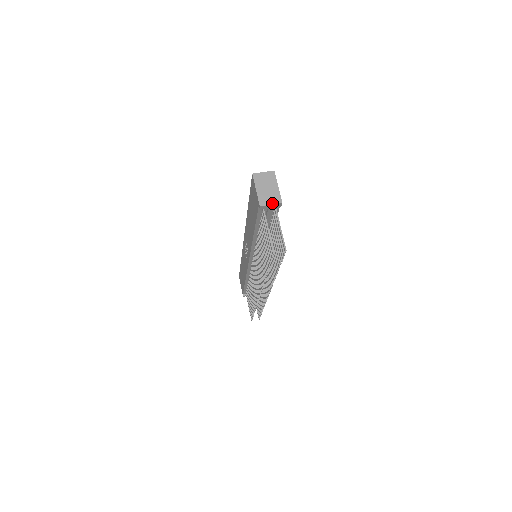
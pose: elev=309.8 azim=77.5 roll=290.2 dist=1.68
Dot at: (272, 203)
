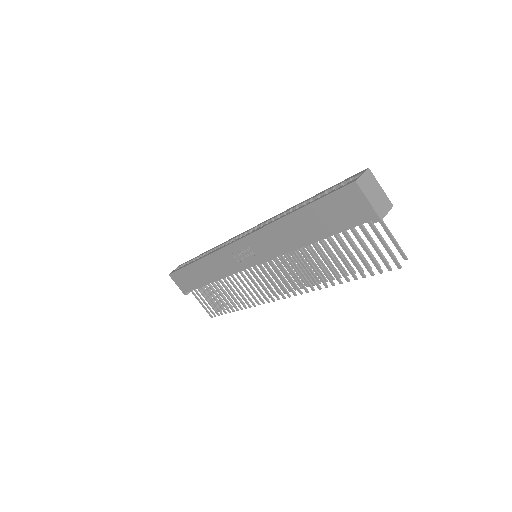
Dot at: (387, 211)
